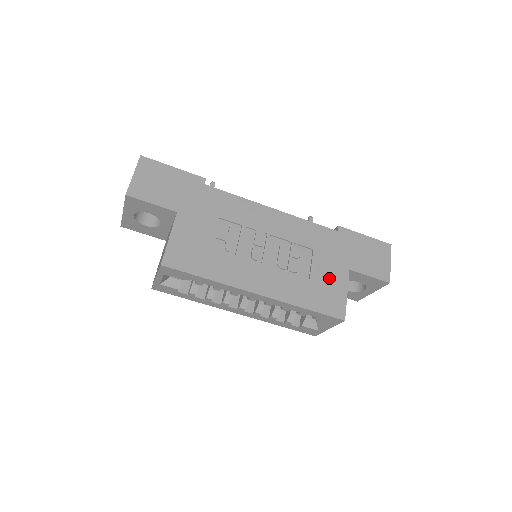
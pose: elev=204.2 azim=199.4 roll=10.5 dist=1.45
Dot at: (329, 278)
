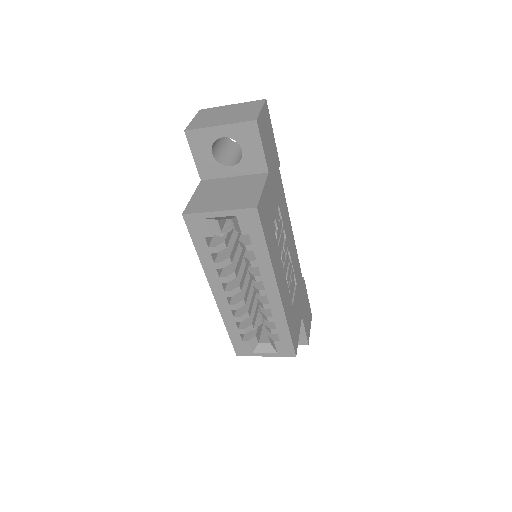
Dot at: (297, 314)
